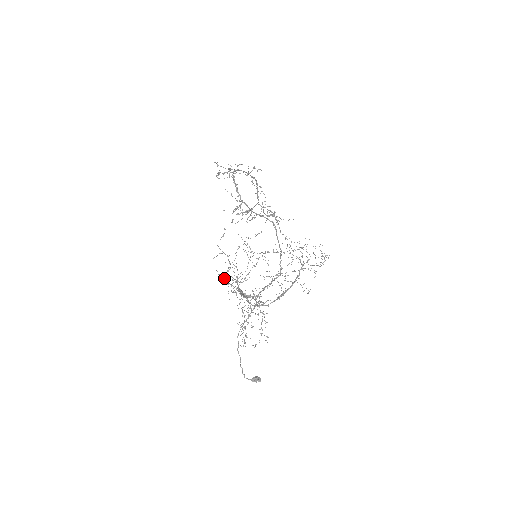
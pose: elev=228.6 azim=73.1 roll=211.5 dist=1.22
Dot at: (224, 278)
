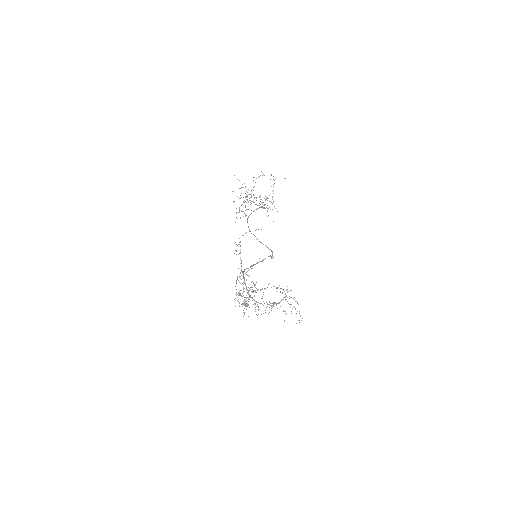
Dot at: occluded
